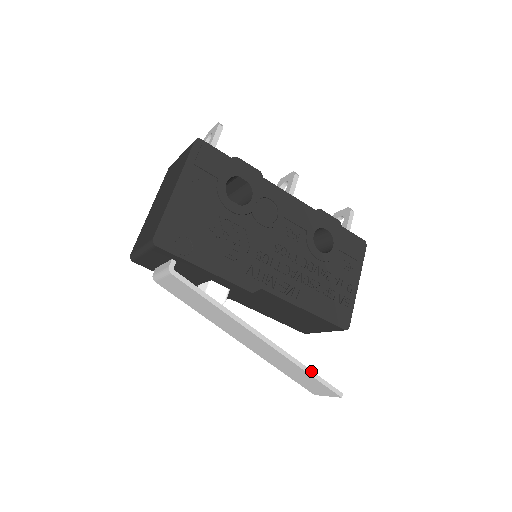
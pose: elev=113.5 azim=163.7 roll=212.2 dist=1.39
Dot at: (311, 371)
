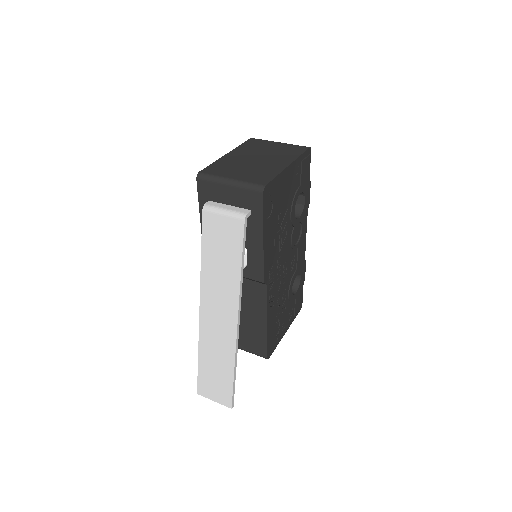
Dot at: occluded
